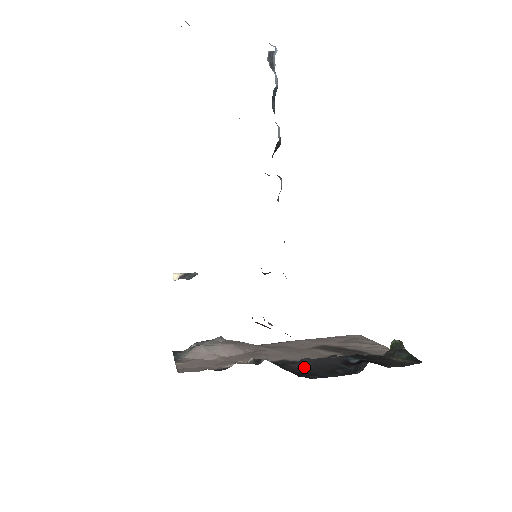
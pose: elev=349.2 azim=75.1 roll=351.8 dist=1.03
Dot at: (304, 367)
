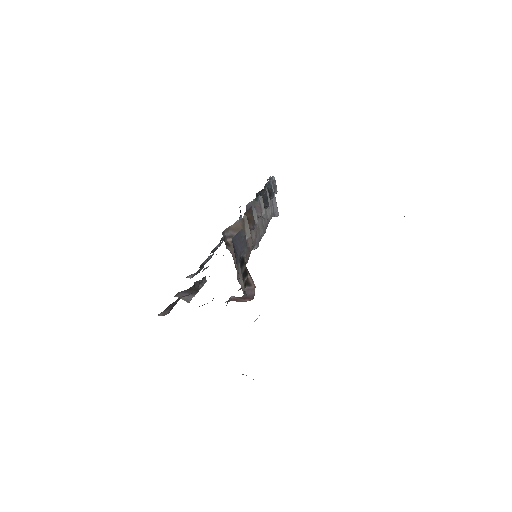
Dot at: occluded
